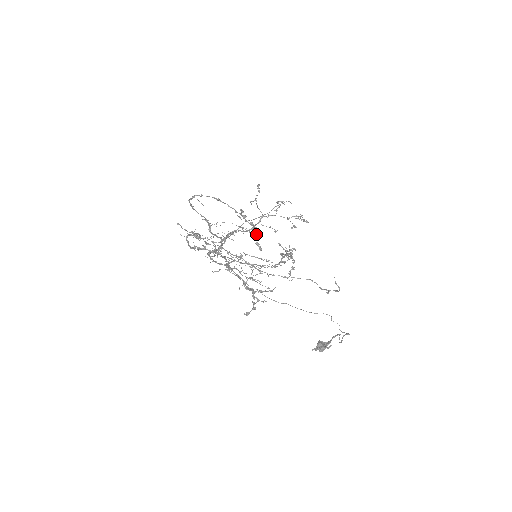
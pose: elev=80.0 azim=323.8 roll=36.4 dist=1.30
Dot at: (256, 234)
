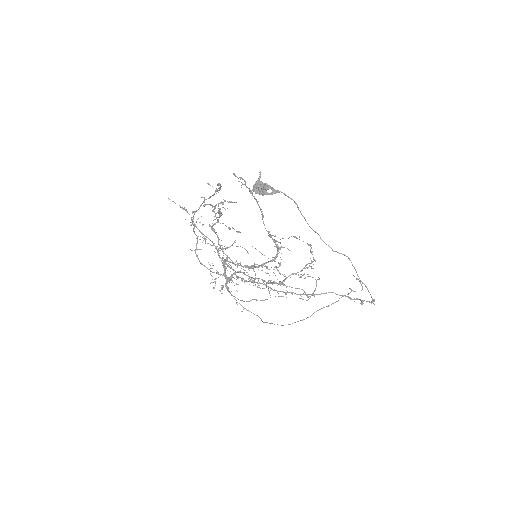
Dot at: (220, 186)
